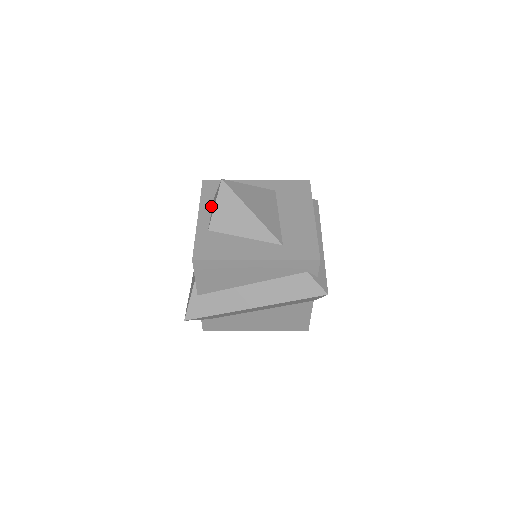
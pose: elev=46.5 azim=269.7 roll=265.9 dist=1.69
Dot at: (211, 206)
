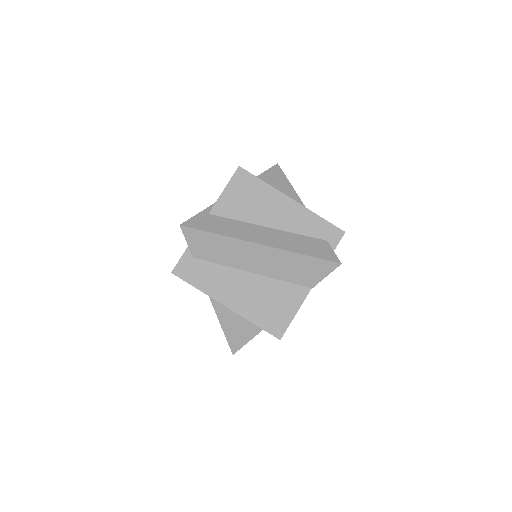
Dot at: occluded
